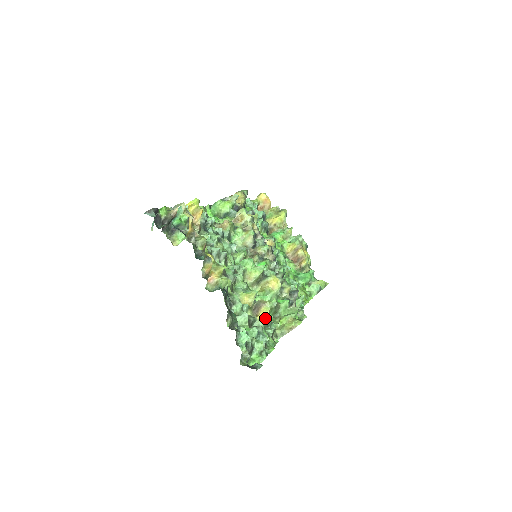
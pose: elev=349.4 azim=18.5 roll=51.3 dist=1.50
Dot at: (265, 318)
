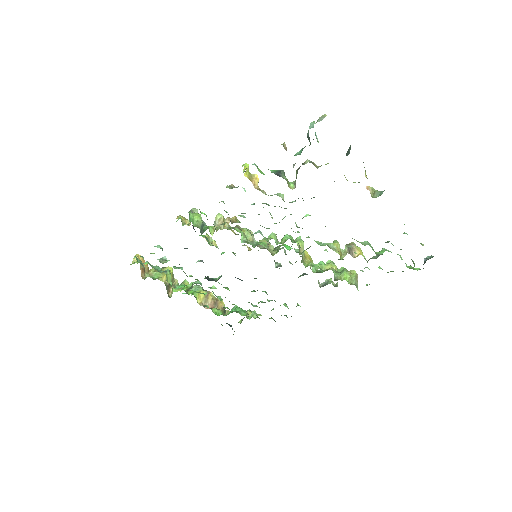
Dot at: (363, 255)
